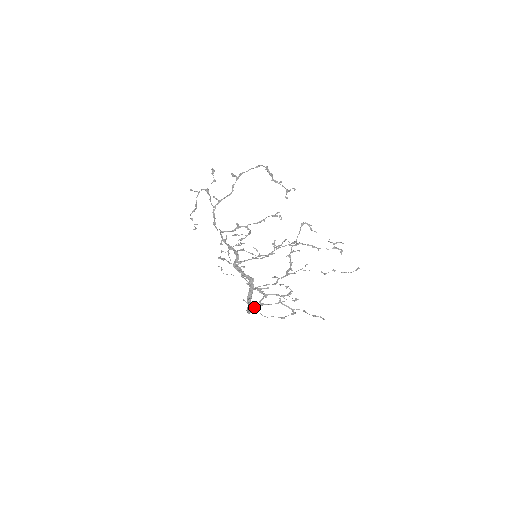
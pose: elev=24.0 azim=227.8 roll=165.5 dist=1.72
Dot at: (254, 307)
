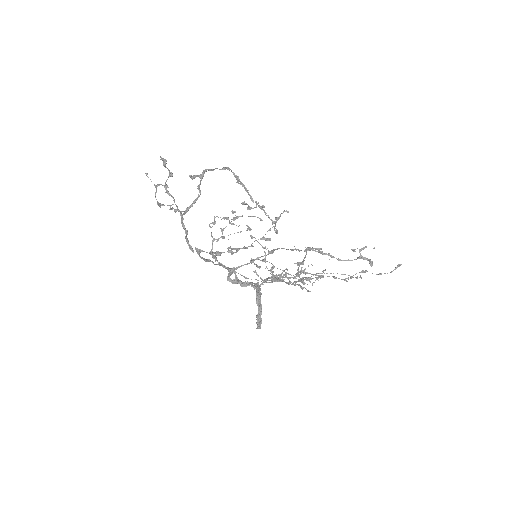
Dot at: (273, 265)
